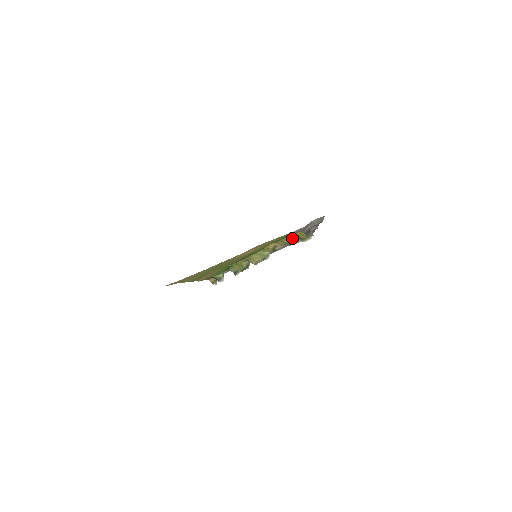
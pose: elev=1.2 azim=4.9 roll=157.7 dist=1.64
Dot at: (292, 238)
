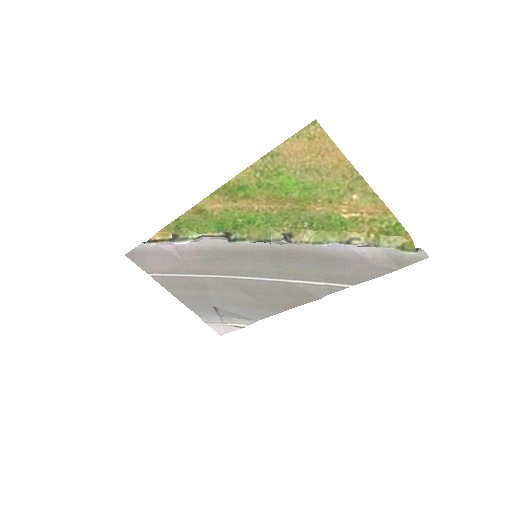
Dot at: (393, 242)
